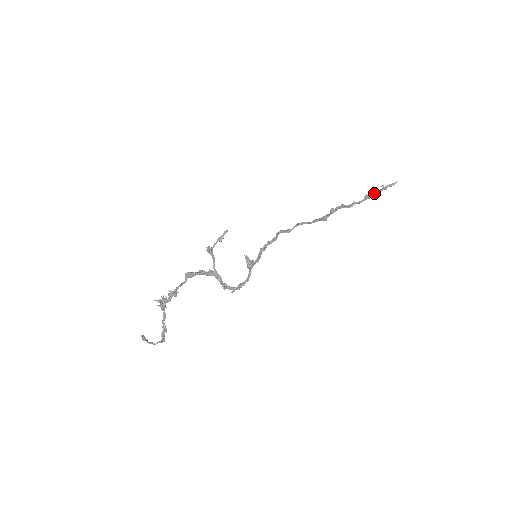
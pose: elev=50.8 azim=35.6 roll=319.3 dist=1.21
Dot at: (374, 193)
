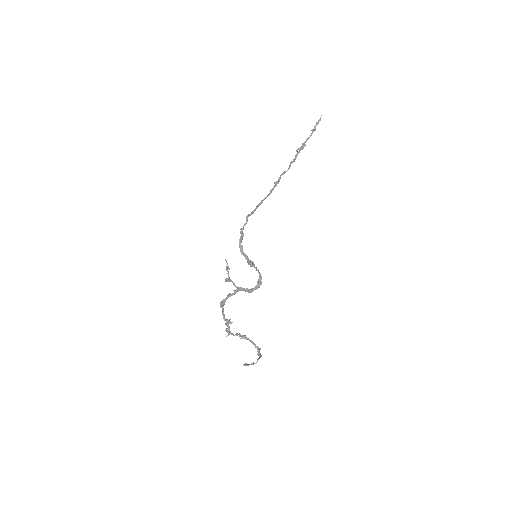
Dot at: occluded
